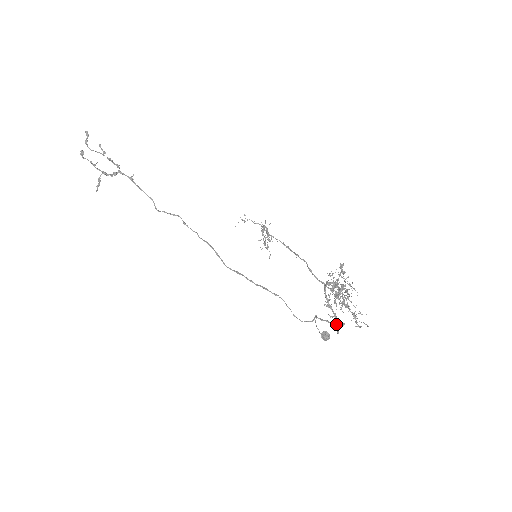
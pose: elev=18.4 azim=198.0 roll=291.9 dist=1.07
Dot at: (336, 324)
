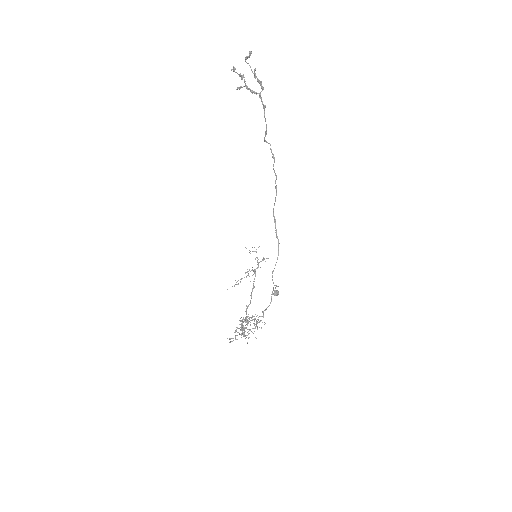
Dot at: occluded
